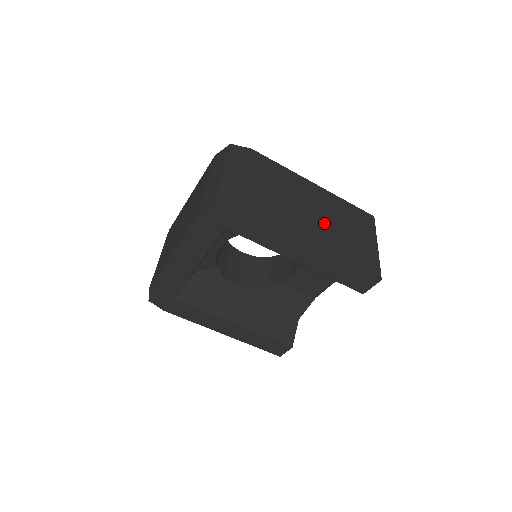
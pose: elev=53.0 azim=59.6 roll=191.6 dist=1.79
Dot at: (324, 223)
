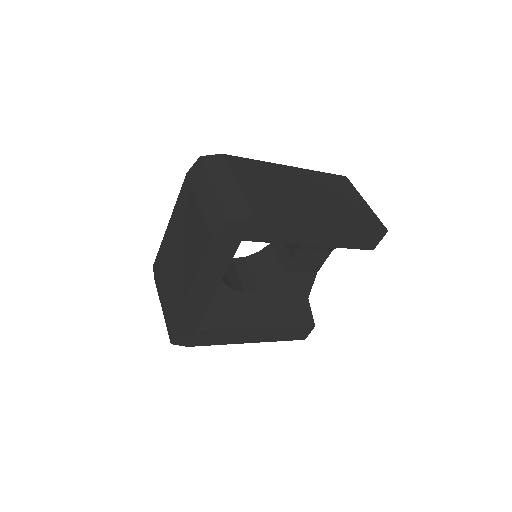
Dot at: (319, 199)
